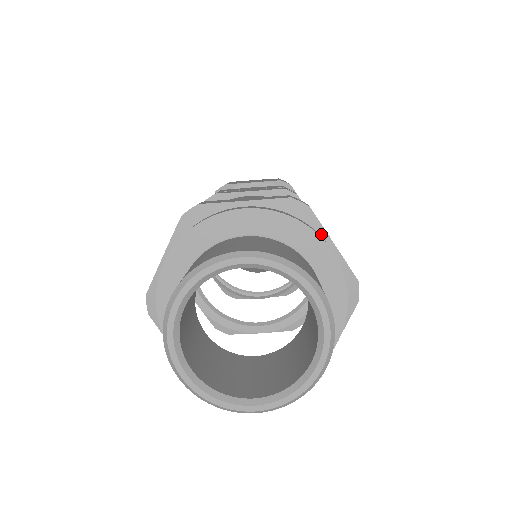
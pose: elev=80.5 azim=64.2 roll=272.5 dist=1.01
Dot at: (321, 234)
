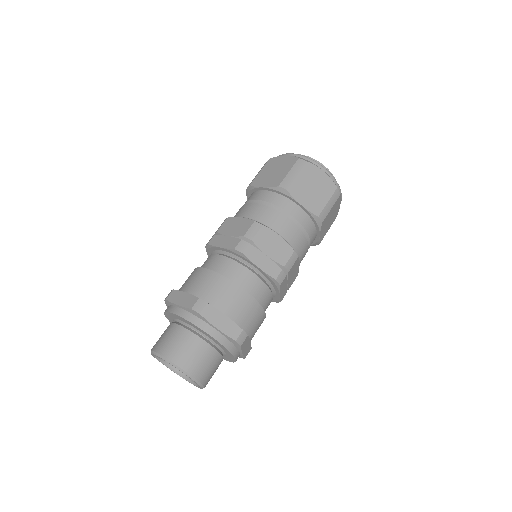
Dot at: (239, 350)
